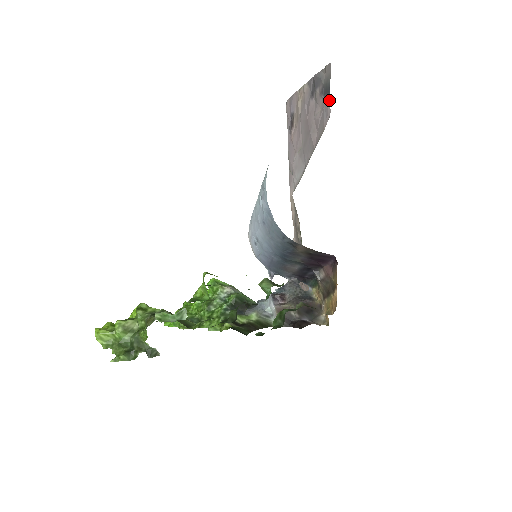
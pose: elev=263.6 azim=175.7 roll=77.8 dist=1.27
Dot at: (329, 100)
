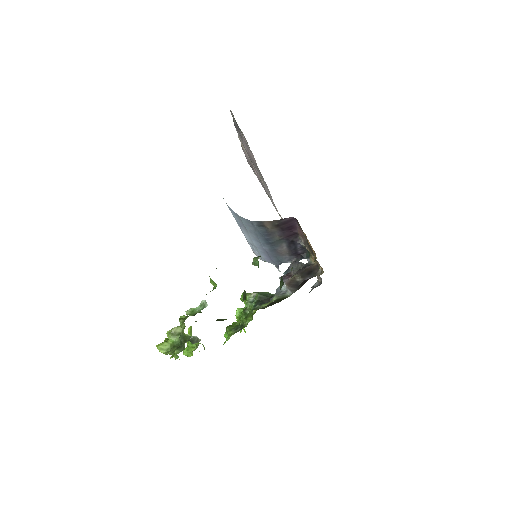
Dot at: (240, 129)
